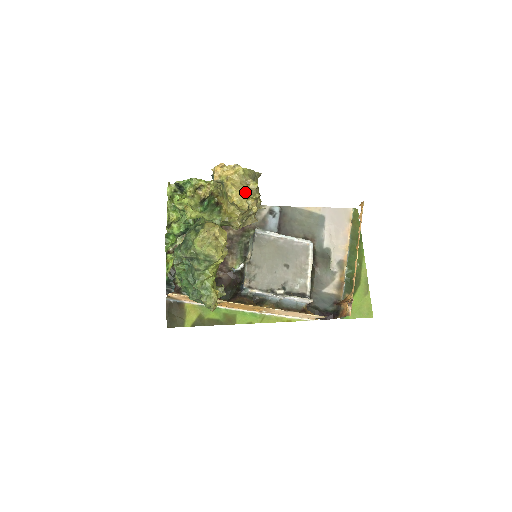
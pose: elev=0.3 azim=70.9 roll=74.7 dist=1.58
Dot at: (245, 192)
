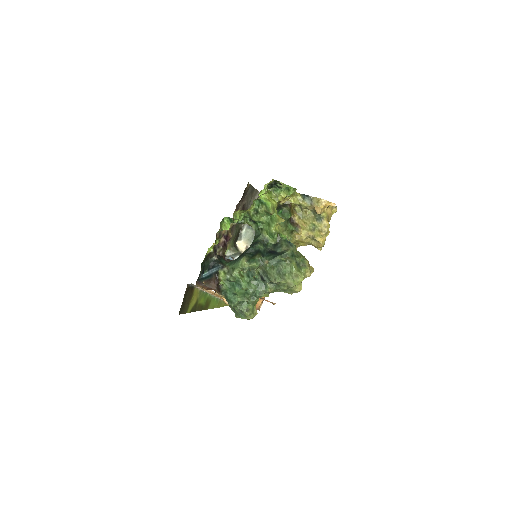
Dot at: occluded
